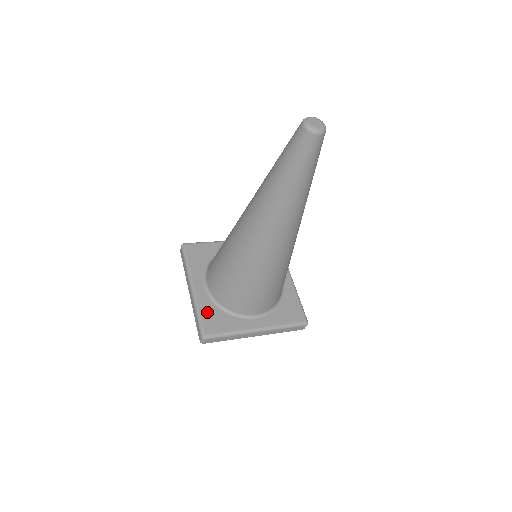
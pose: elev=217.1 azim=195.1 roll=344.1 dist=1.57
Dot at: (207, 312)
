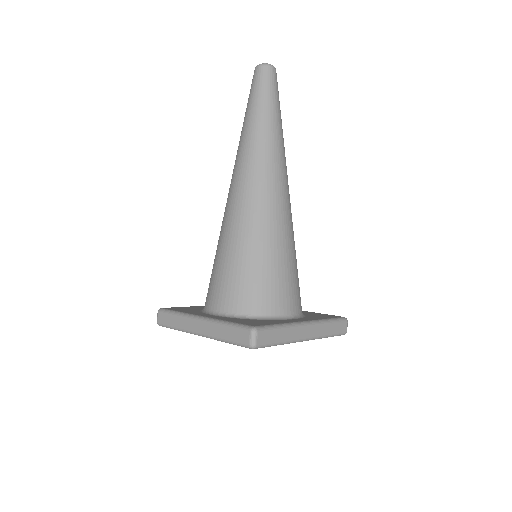
Dot at: (237, 321)
